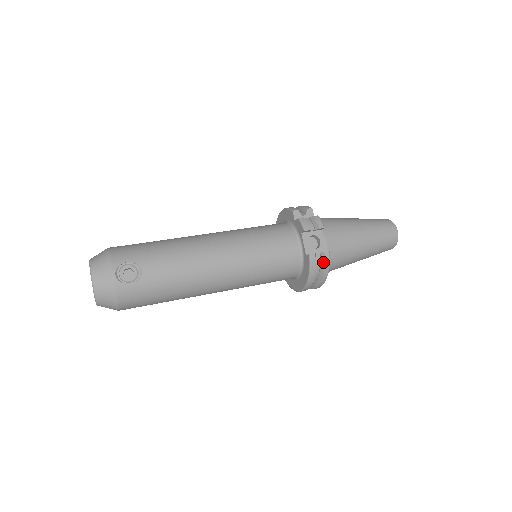
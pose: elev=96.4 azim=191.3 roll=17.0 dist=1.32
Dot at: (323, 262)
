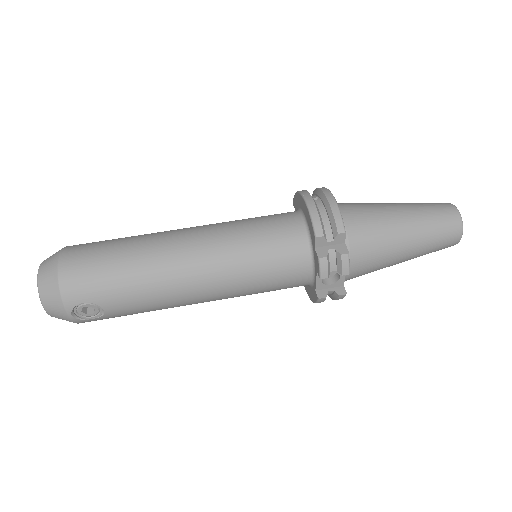
Dot at: (335, 298)
